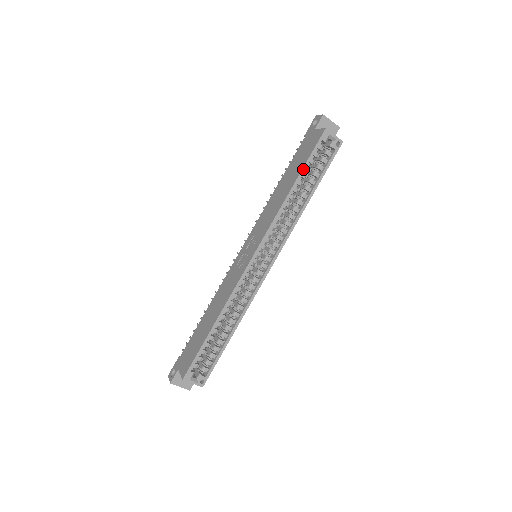
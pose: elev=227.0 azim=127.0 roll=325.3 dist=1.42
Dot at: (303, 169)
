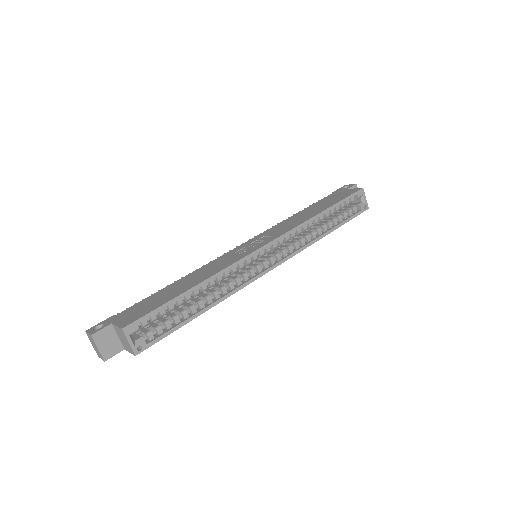
Dot at: (336, 204)
